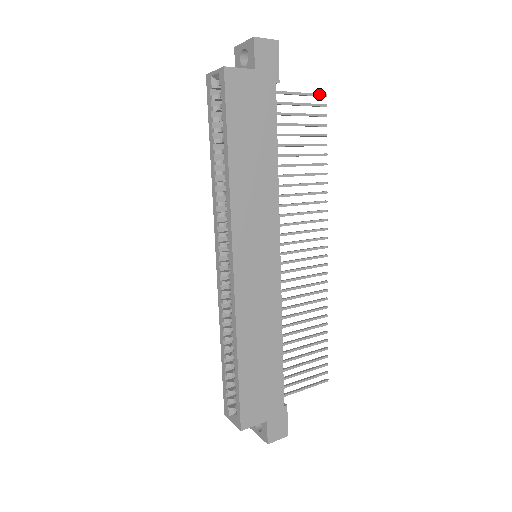
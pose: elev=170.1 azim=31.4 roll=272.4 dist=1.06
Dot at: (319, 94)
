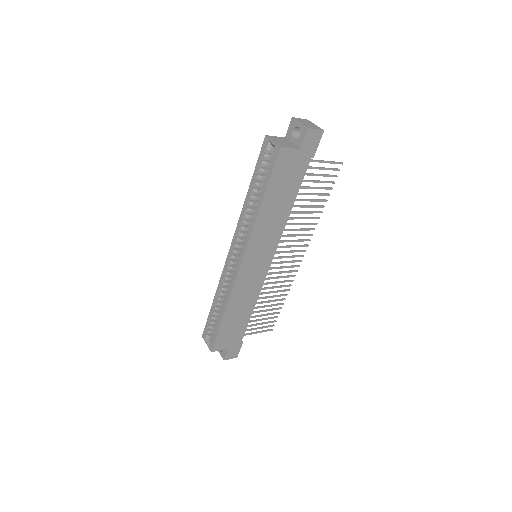
Dot at: (338, 162)
